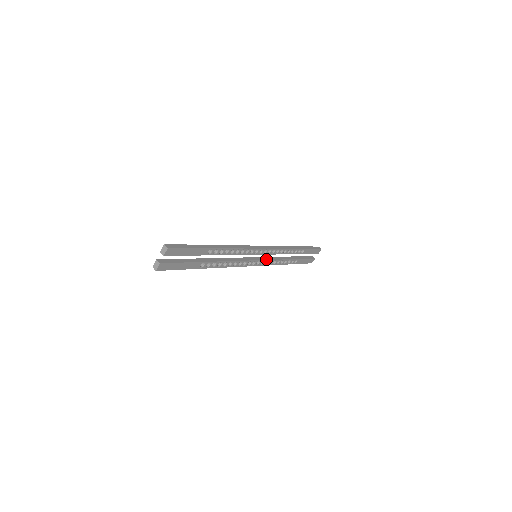
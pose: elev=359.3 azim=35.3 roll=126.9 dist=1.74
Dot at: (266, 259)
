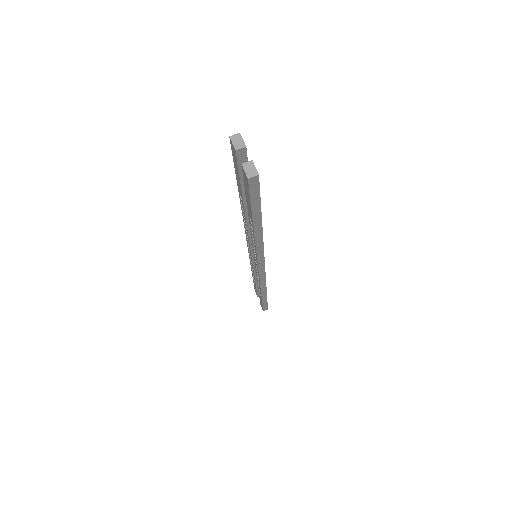
Dot at: occluded
